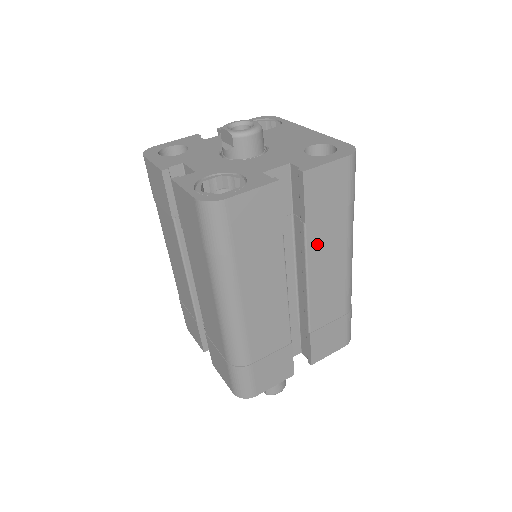
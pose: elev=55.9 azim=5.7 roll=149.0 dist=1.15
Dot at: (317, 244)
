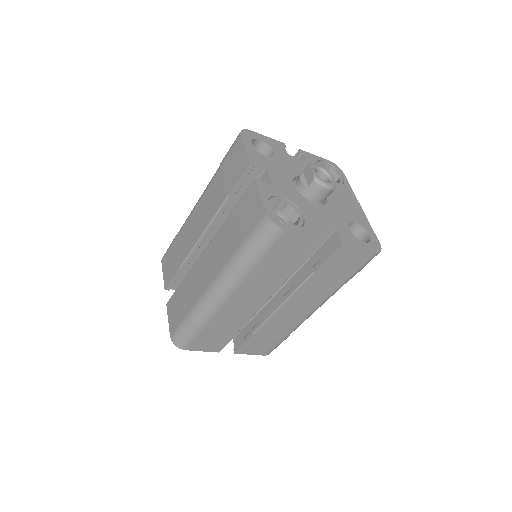
Dot at: (308, 288)
